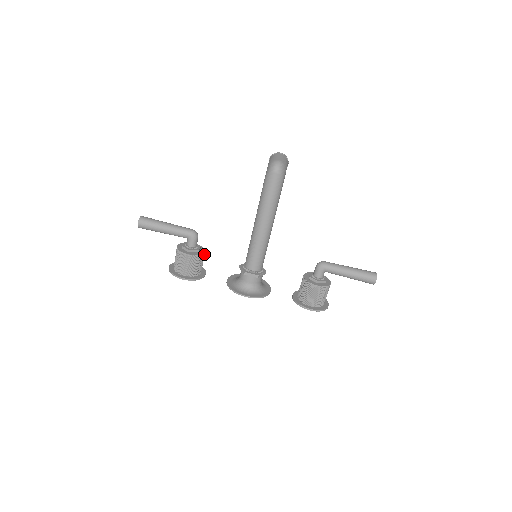
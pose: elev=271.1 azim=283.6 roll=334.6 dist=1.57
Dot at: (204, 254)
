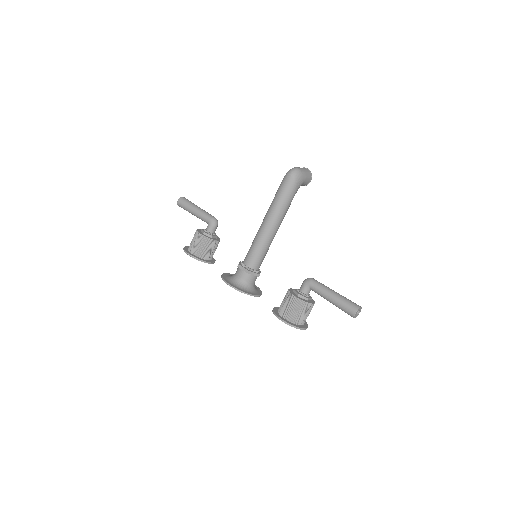
Dot at: (217, 243)
